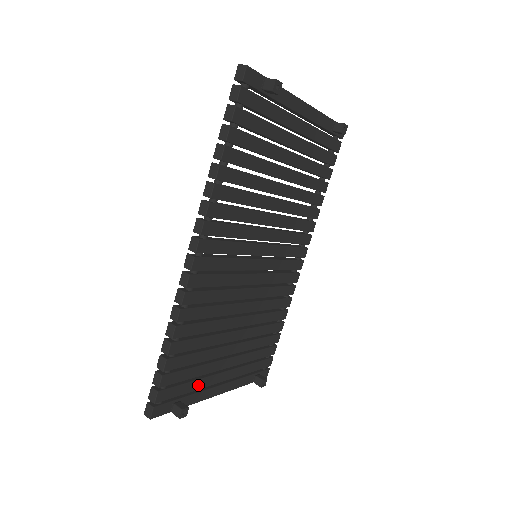
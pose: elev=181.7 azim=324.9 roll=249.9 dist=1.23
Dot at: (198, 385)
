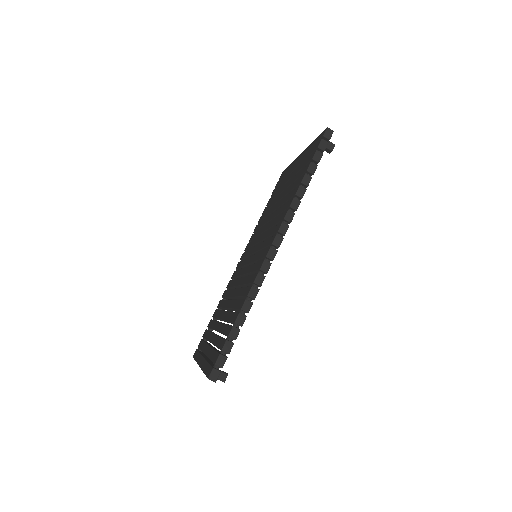
Dot at: occluded
